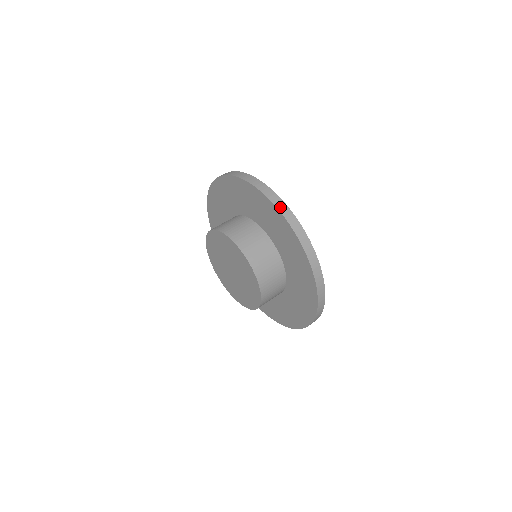
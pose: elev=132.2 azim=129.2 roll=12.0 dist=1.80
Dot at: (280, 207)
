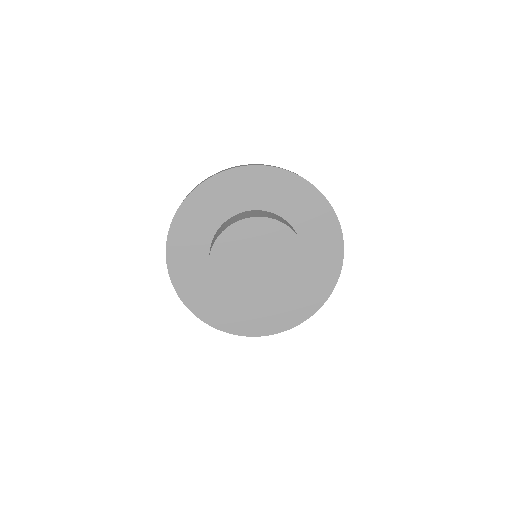
Dot at: (210, 177)
